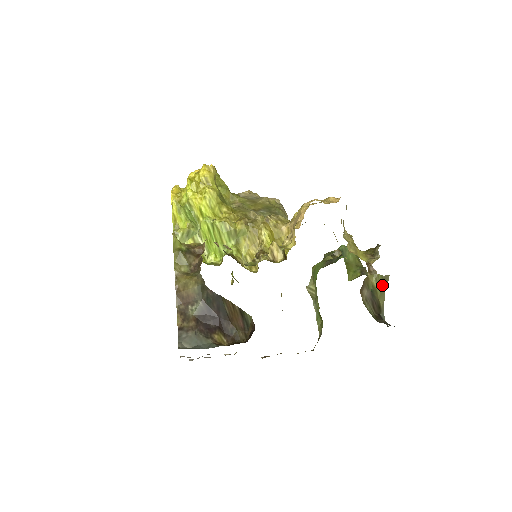
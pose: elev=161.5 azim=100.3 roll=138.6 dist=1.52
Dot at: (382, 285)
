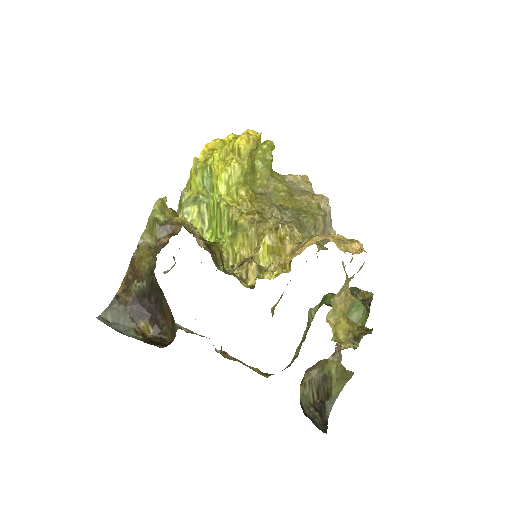
Dot at: (342, 376)
